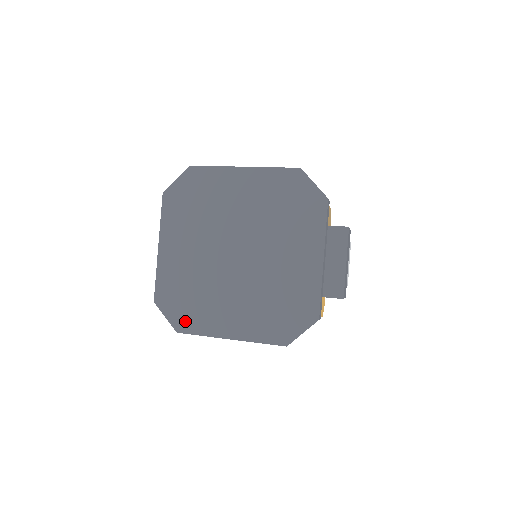
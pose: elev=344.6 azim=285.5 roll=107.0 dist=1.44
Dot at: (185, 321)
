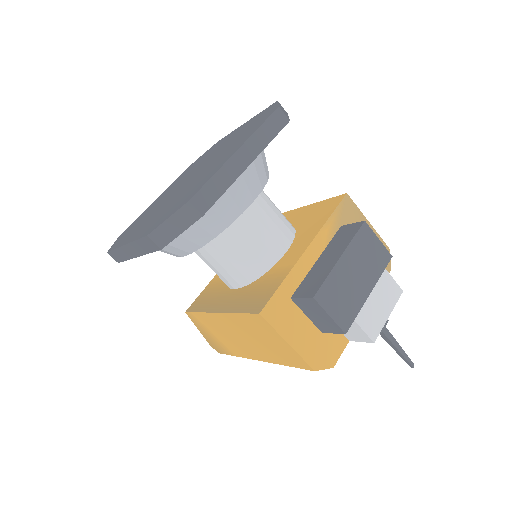
Dot at: occluded
